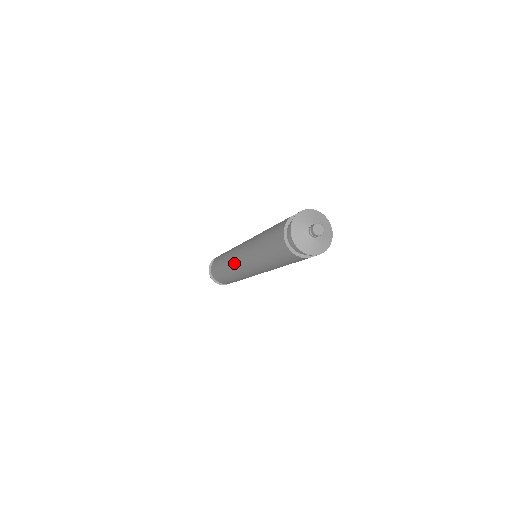
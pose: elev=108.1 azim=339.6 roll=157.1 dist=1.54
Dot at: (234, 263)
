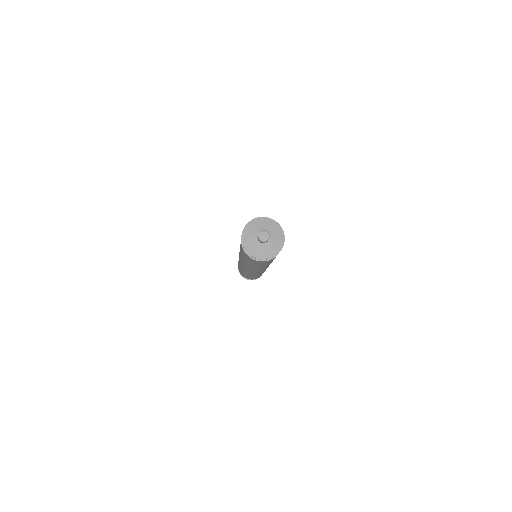
Dot at: occluded
